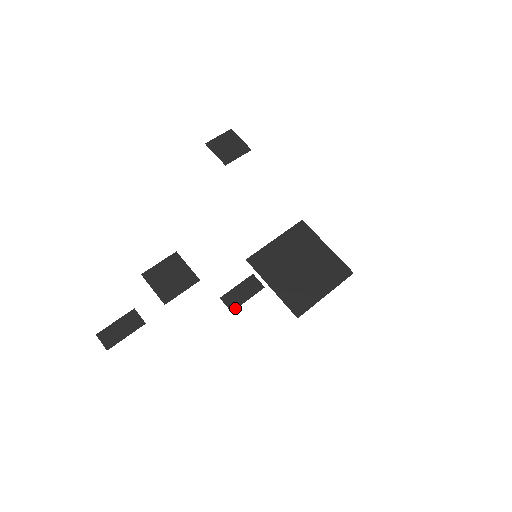
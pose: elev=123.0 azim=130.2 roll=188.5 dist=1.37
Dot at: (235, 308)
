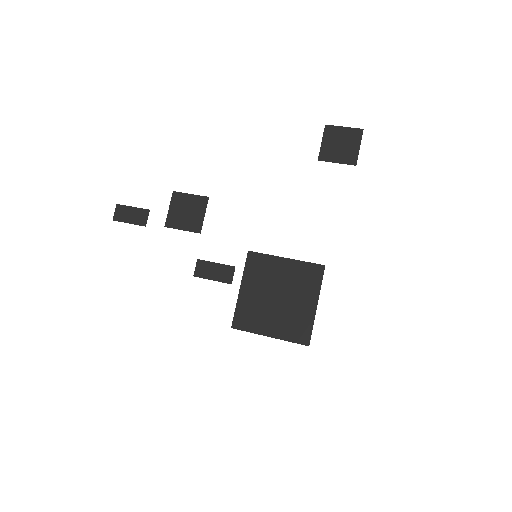
Dot at: (198, 276)
